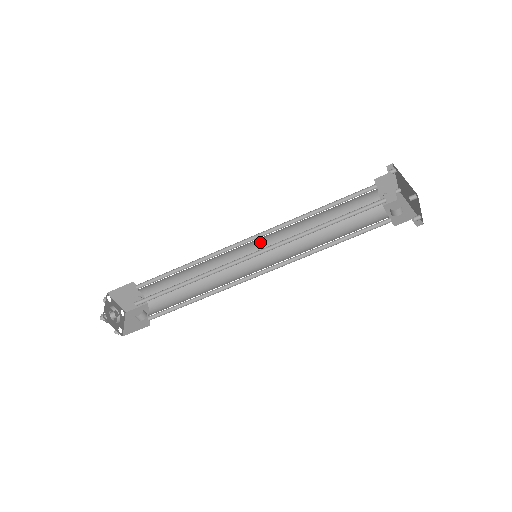
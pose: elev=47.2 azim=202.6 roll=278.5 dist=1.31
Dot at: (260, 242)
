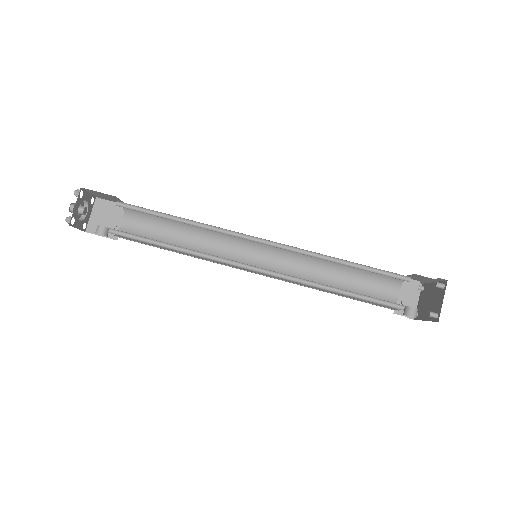
Dot at: (265, 257)
